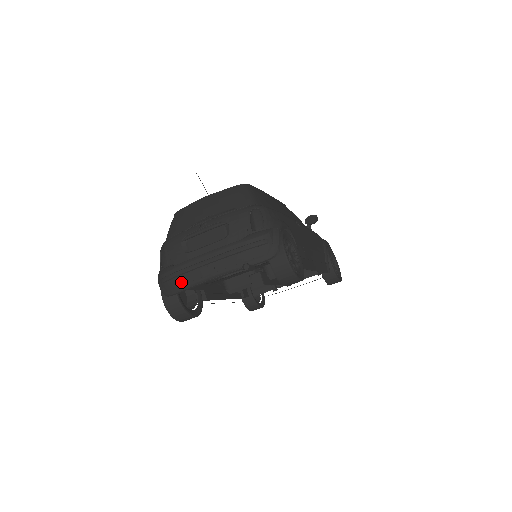
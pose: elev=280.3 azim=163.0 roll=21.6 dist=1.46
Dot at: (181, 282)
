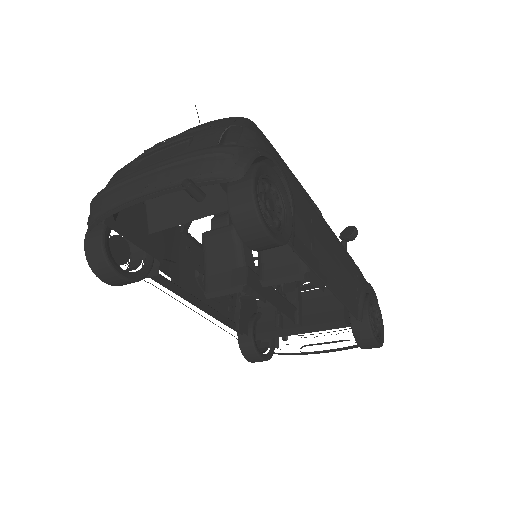
Dot at: (106, 204)
